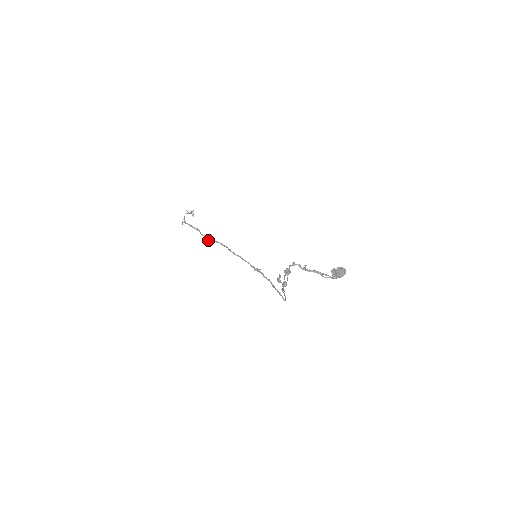
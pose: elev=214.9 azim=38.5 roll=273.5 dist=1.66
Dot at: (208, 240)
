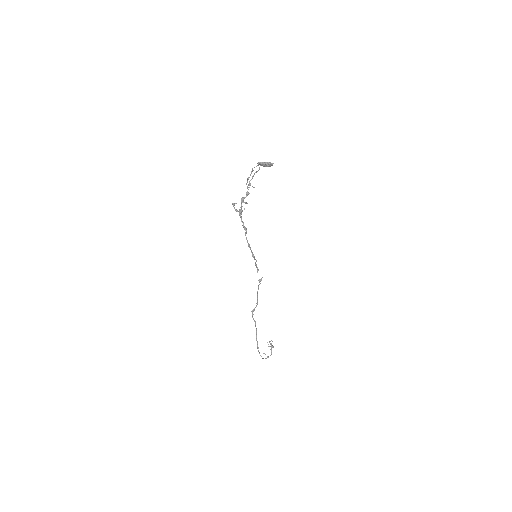
Dot at: (252, 310)
